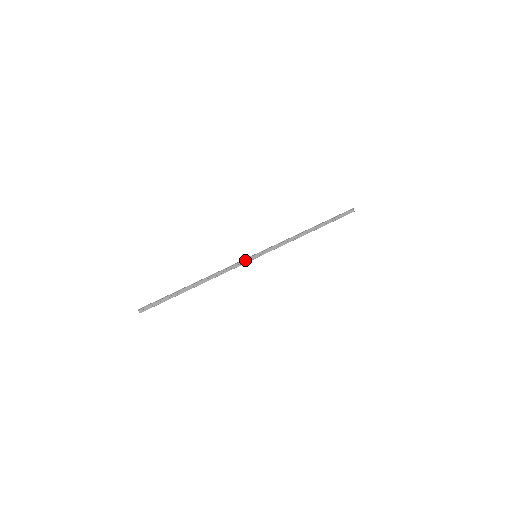
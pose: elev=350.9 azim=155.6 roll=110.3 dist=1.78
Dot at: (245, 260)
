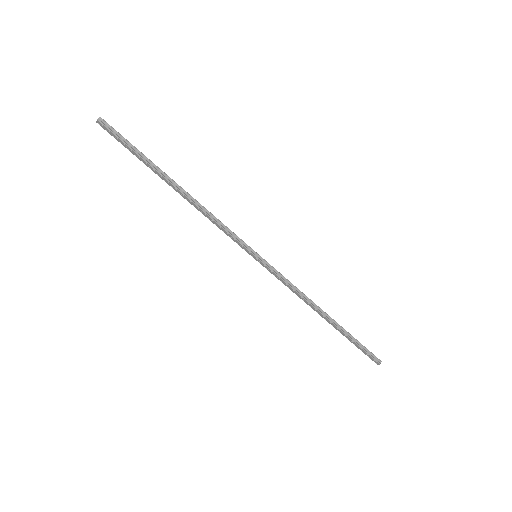
Dot at: (242, 245)
